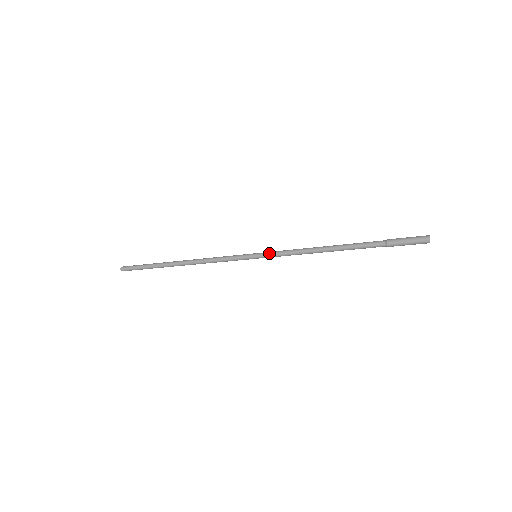
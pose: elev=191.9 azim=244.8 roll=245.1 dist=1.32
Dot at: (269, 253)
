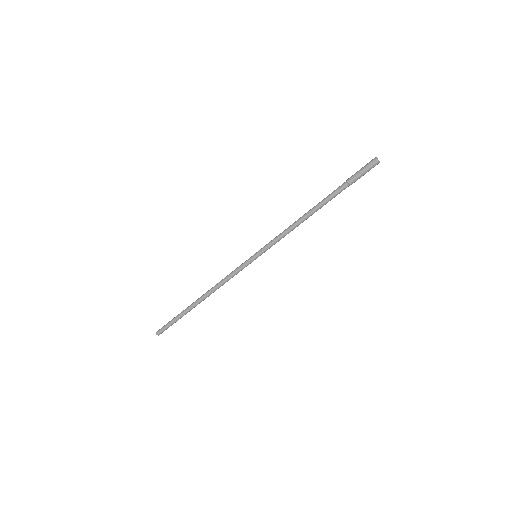
Dot at: (265, 246)
